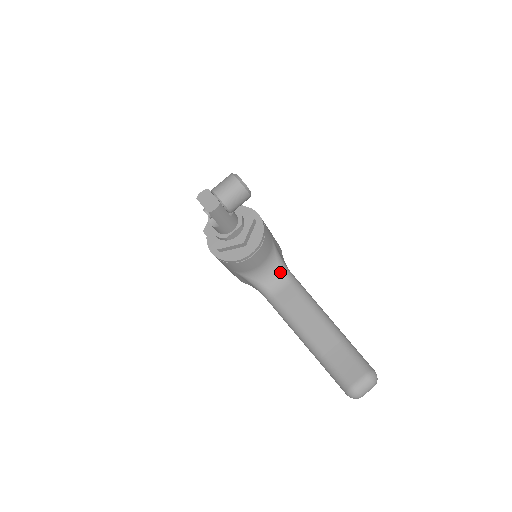
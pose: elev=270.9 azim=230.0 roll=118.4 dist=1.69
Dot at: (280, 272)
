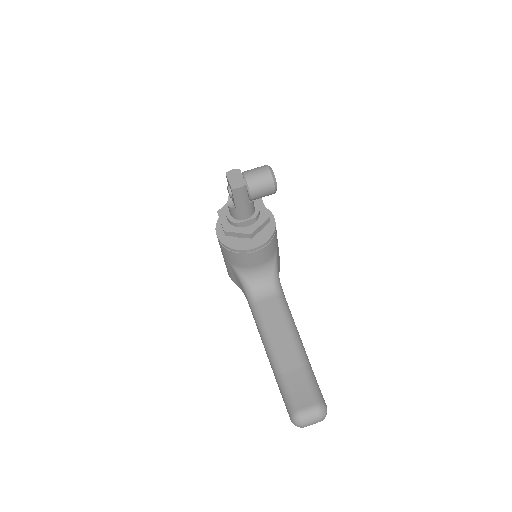
Dot at: (272, 282)
